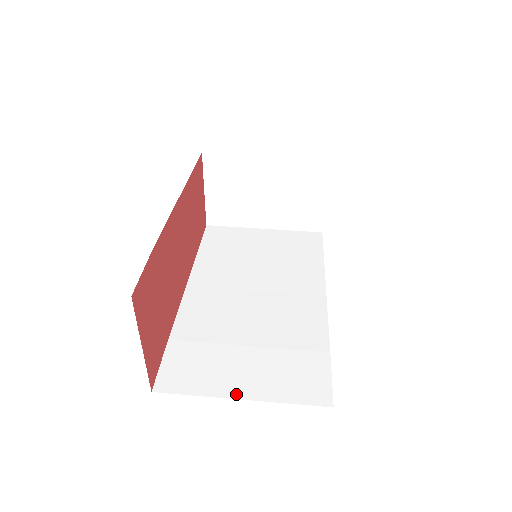
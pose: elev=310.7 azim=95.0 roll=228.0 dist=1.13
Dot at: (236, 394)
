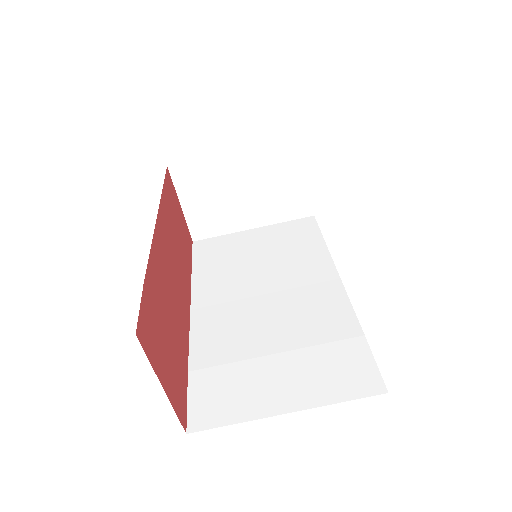
Dot at: (279, 409)
